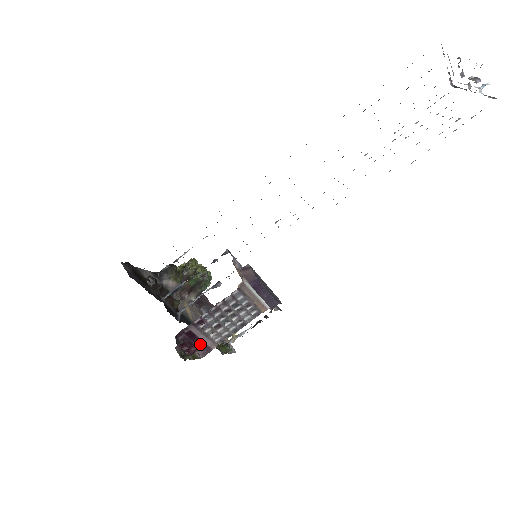
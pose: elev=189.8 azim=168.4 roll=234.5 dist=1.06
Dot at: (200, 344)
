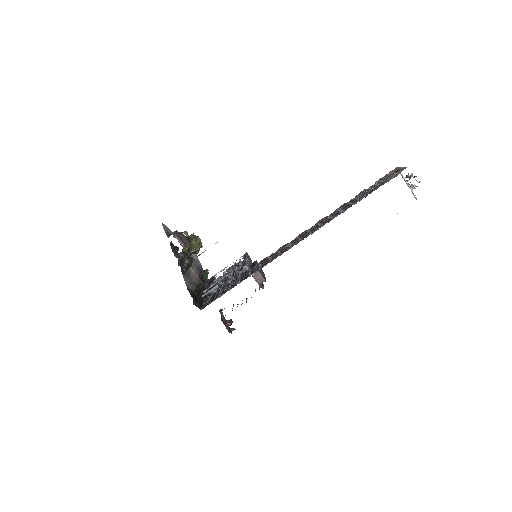
Dot at: occluded
